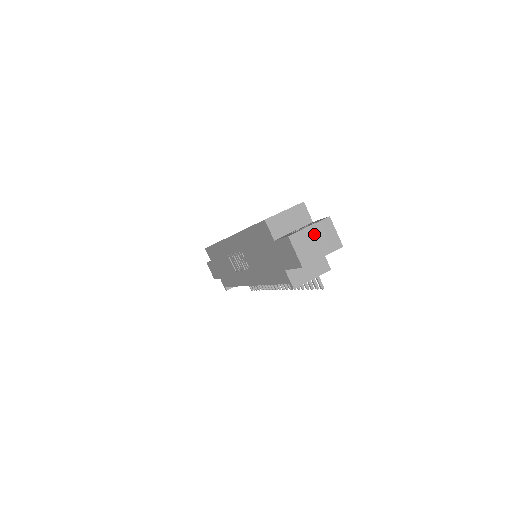
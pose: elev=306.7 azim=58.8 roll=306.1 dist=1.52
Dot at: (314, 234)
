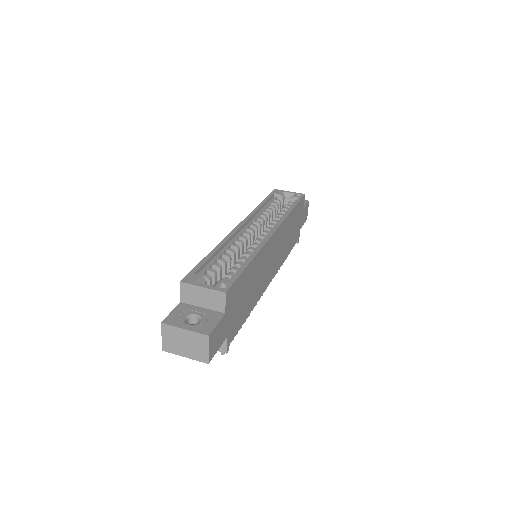
Dot at: (186, 337)
